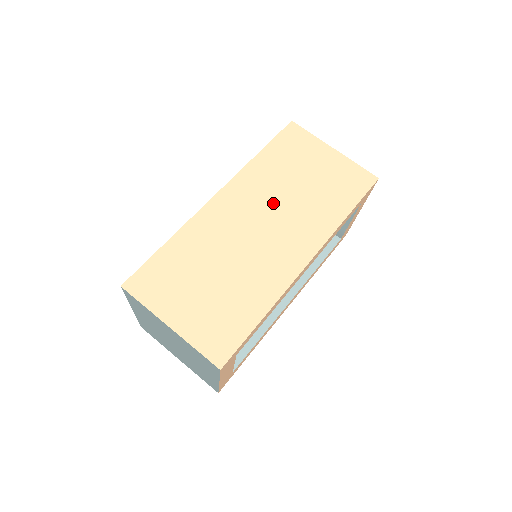
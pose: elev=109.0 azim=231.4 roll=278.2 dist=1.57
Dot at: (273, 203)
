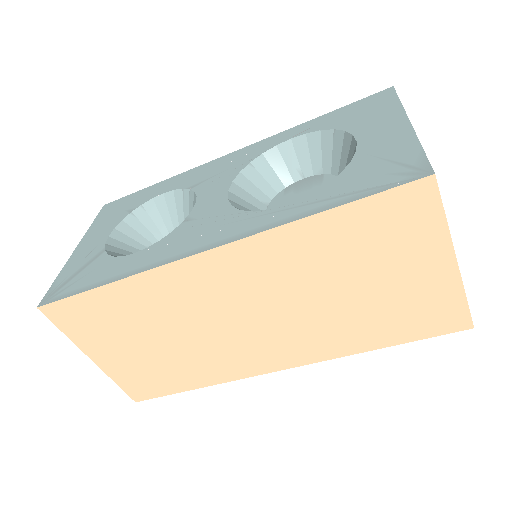
Dot at: (284, 297)
